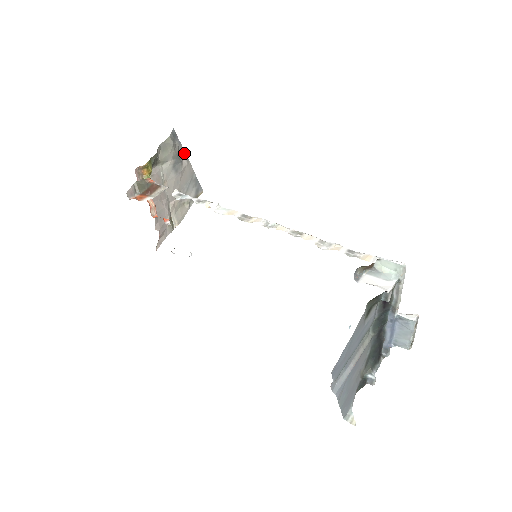
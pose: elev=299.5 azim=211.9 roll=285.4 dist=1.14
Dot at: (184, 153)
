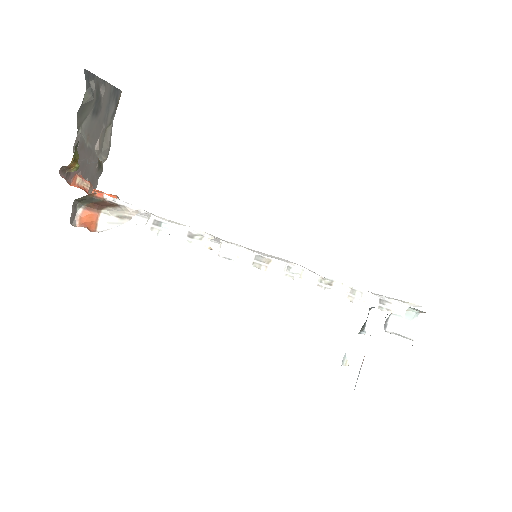
Dot at: (99, 79)
